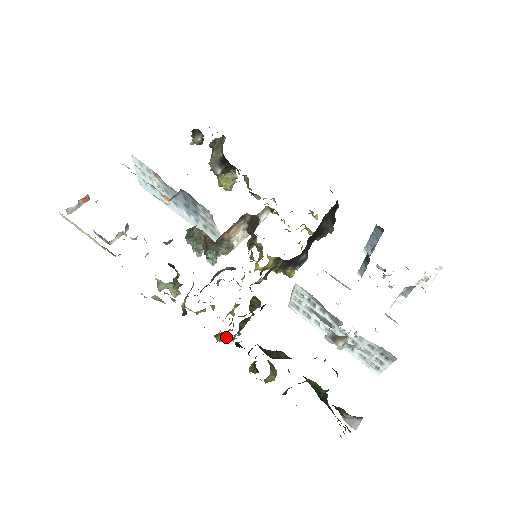
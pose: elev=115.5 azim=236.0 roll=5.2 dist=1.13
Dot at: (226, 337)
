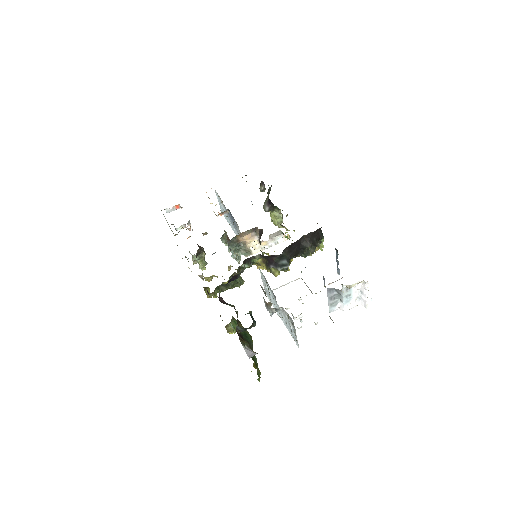
Dot at: occluded
